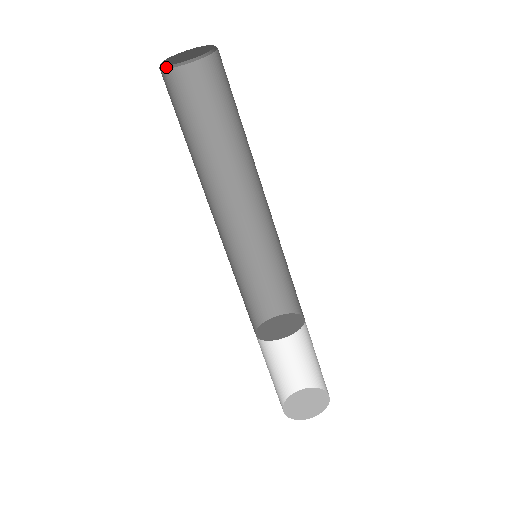
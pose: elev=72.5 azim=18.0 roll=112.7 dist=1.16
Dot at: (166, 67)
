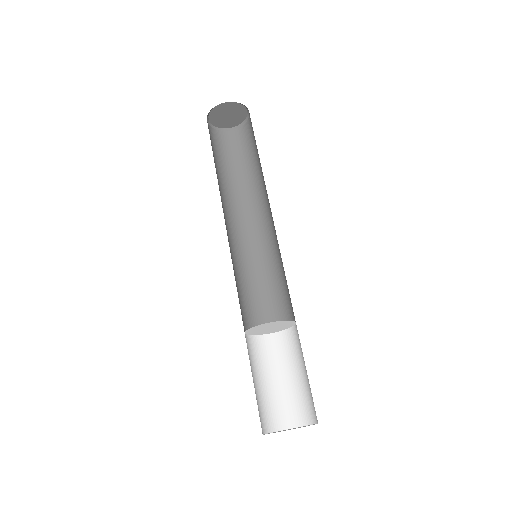
Dot at: (211, 126)
